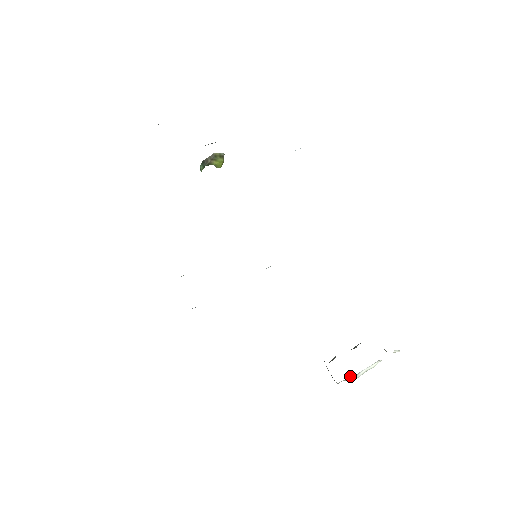
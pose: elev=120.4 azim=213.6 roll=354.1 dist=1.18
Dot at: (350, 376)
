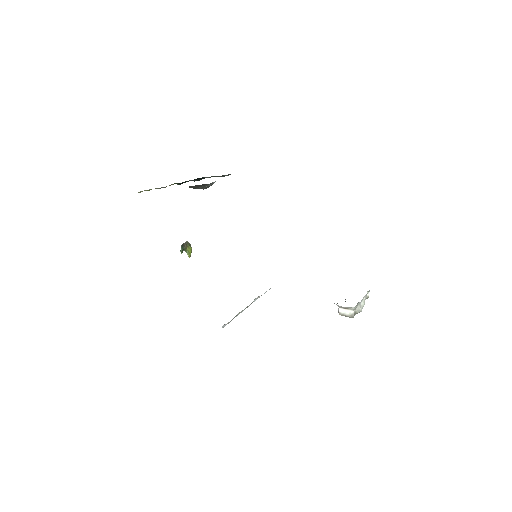
Dot at: (357, 307)
